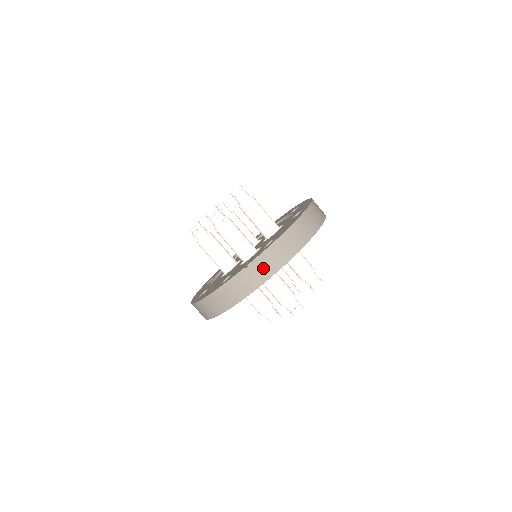
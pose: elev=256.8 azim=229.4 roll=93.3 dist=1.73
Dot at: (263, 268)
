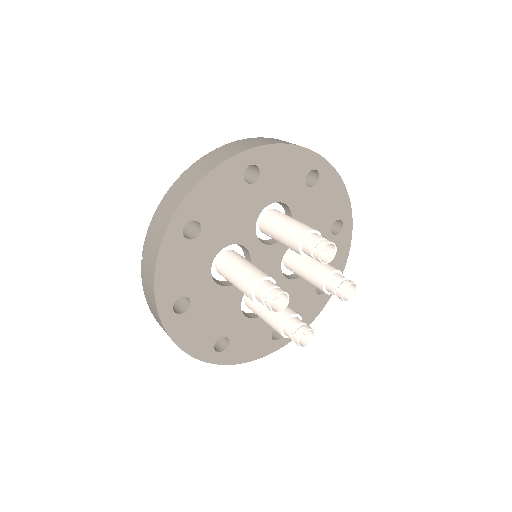
Dot at: (151, 249)
